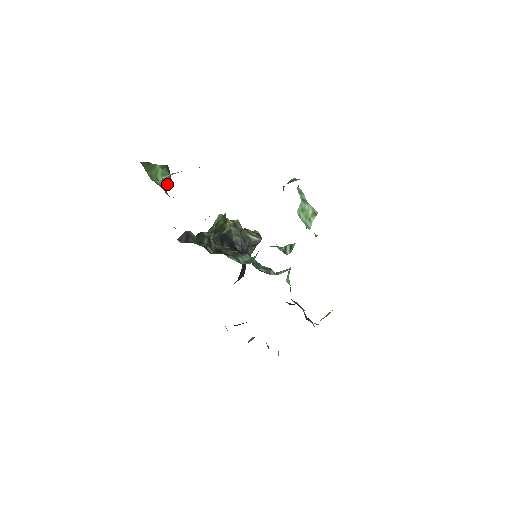
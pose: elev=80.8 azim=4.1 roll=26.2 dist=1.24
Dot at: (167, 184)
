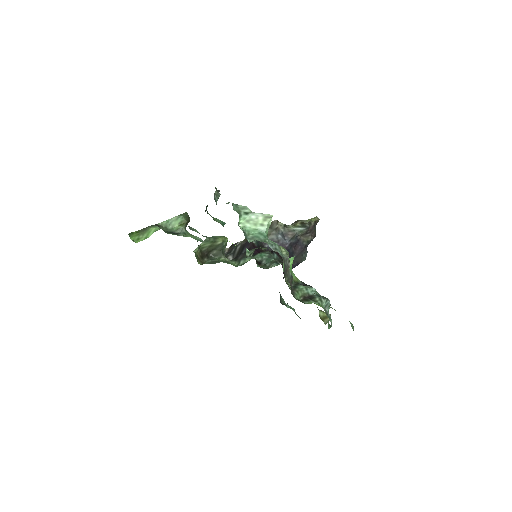
Dot at: (182, 227)
